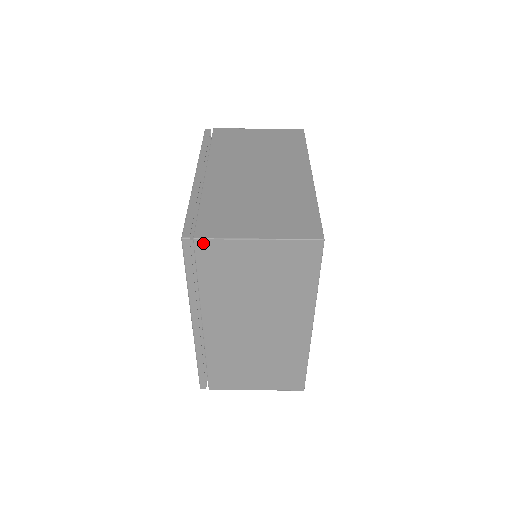
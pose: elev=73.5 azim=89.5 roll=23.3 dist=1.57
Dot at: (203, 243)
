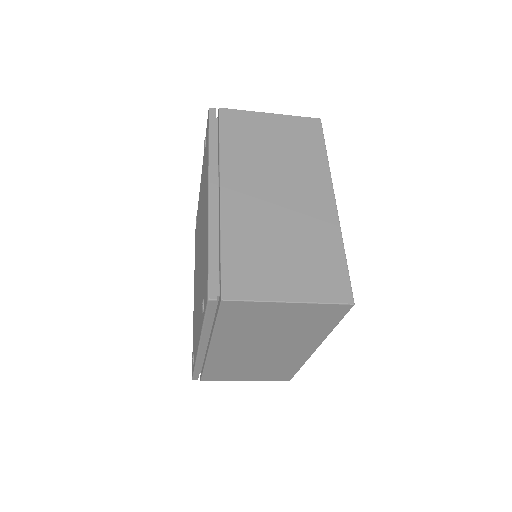
Dot at: occluded
